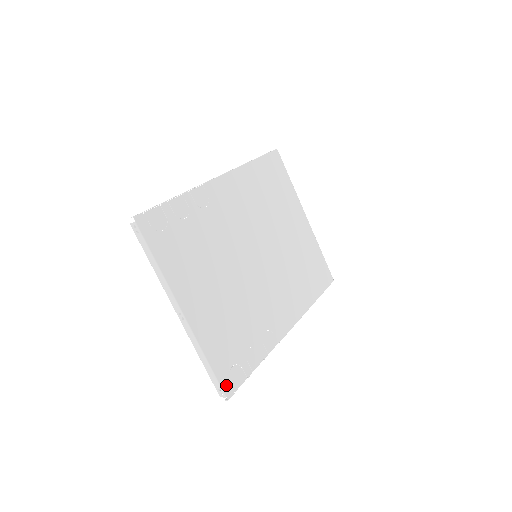
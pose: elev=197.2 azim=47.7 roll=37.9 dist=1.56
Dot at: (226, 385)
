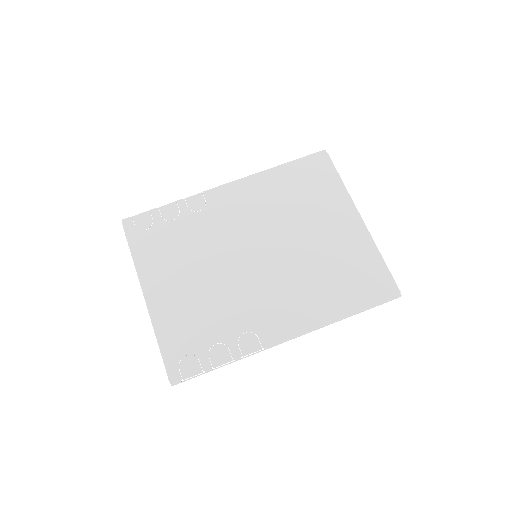
Dot at: (173, 370)
